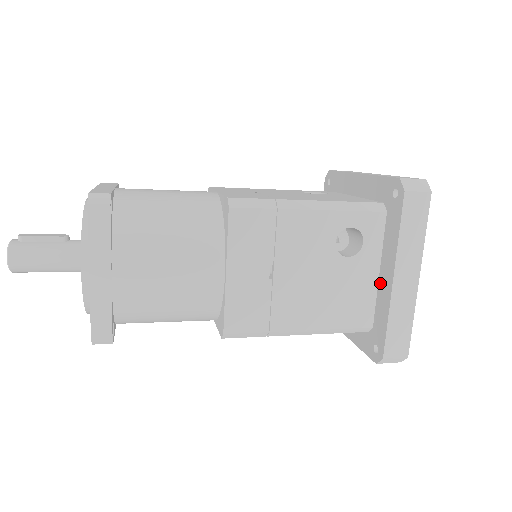
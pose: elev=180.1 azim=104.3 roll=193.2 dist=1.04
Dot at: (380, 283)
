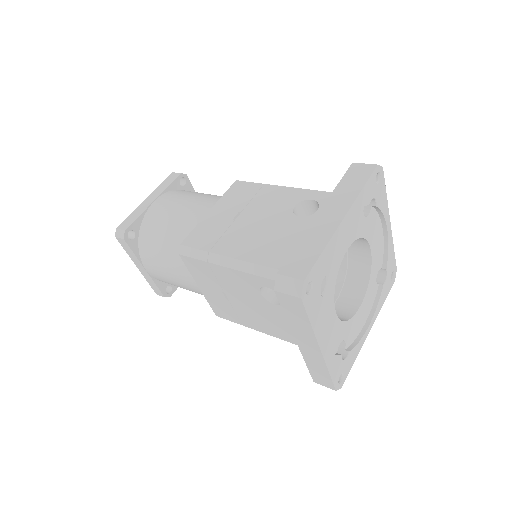
Dot at: occluded
